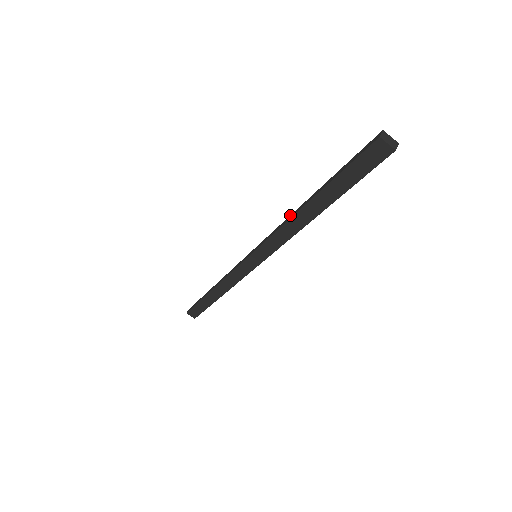
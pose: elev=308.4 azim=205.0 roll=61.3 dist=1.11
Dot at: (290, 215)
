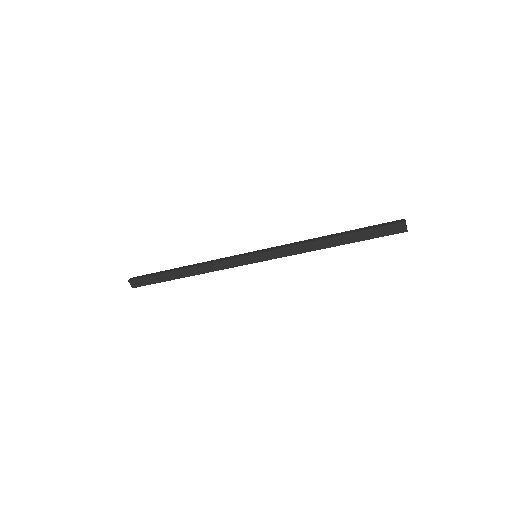
Dot at: (309, 239)
